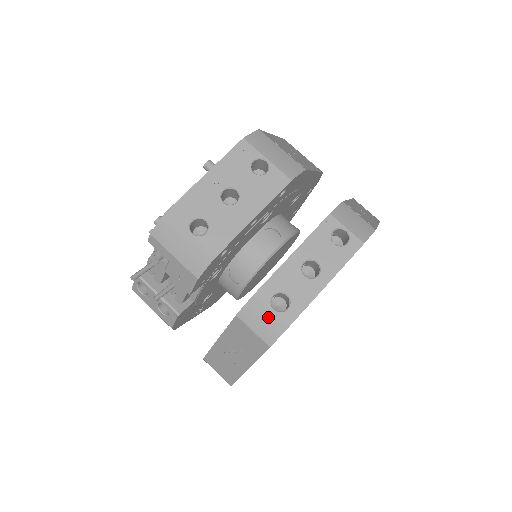
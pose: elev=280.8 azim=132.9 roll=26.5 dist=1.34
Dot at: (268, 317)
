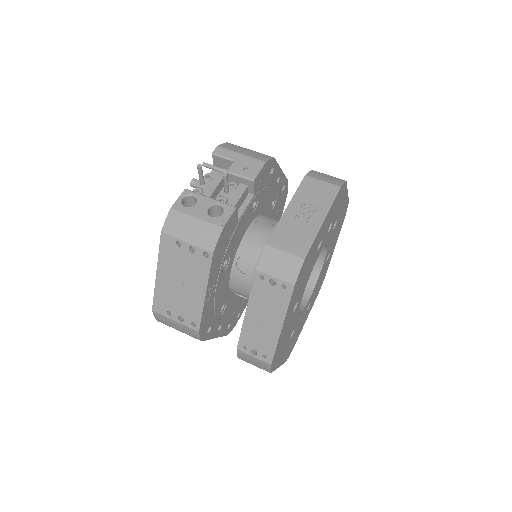
Dot at: (329, 177)
